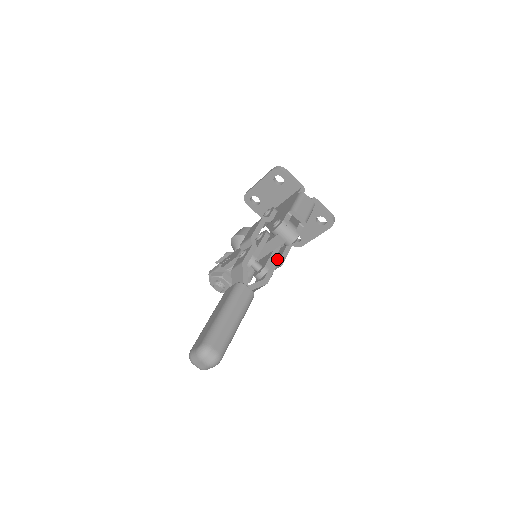
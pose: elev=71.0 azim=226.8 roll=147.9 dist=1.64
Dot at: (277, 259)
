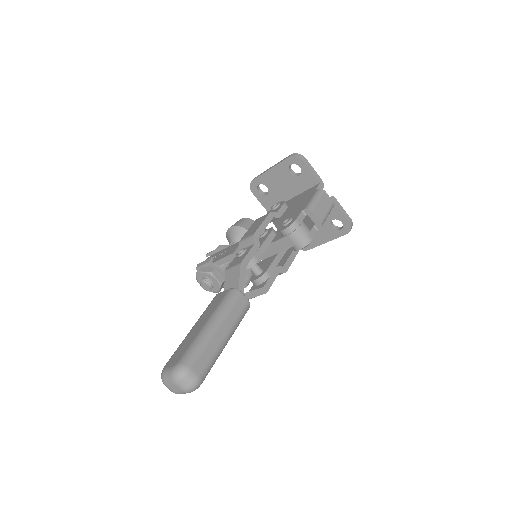
Dot at: (281, 263)
